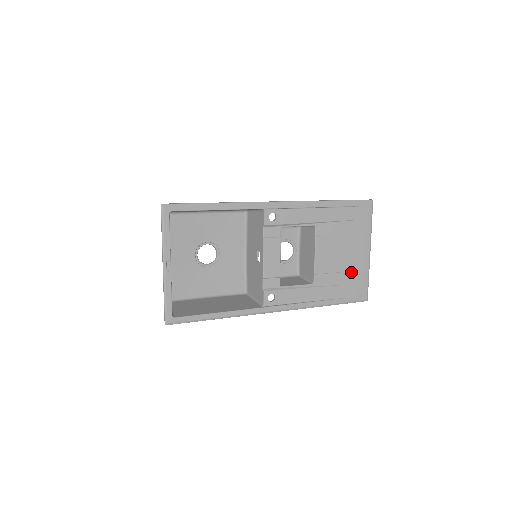
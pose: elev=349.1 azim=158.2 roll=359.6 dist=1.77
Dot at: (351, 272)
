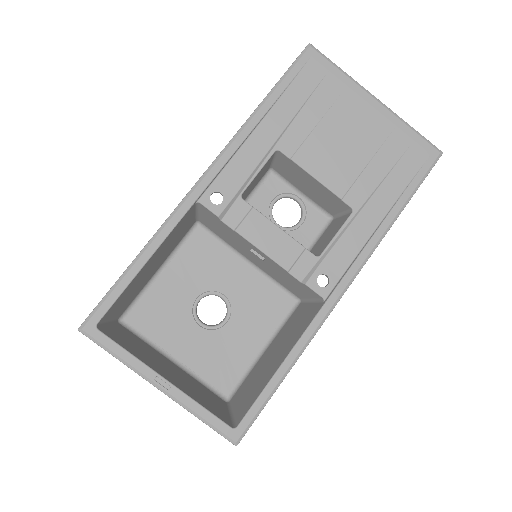
Dot at: (382, 146)
